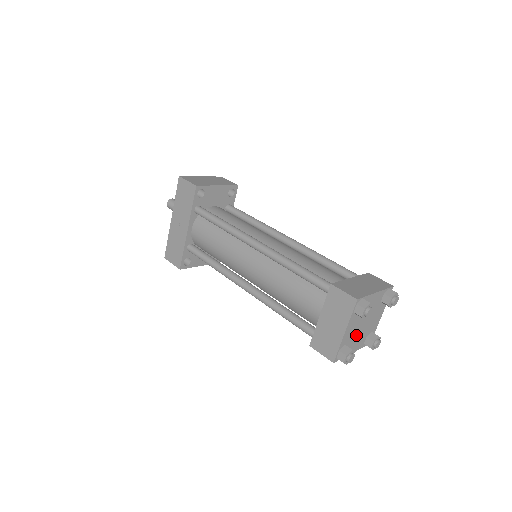
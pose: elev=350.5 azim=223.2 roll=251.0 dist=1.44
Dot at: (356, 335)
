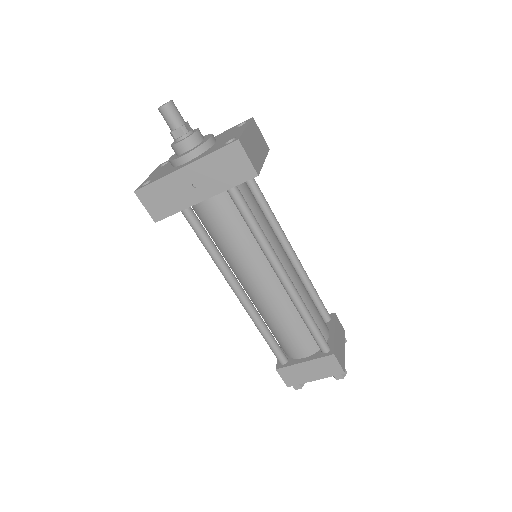
Dot at: occluded
